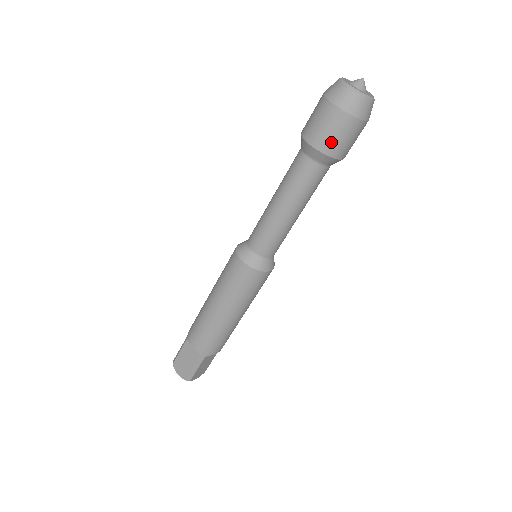
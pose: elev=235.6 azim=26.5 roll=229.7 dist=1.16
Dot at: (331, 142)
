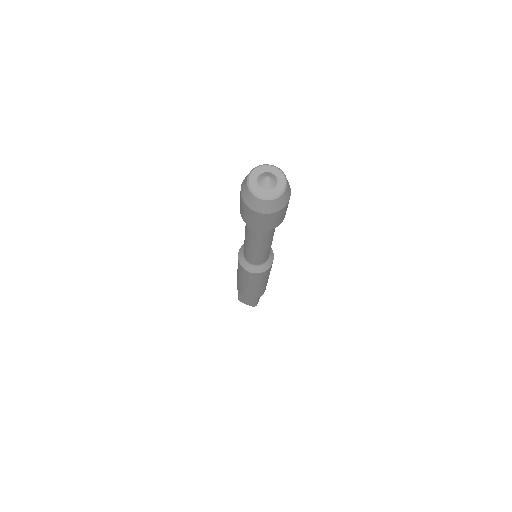
Dot at: (269, 225)
